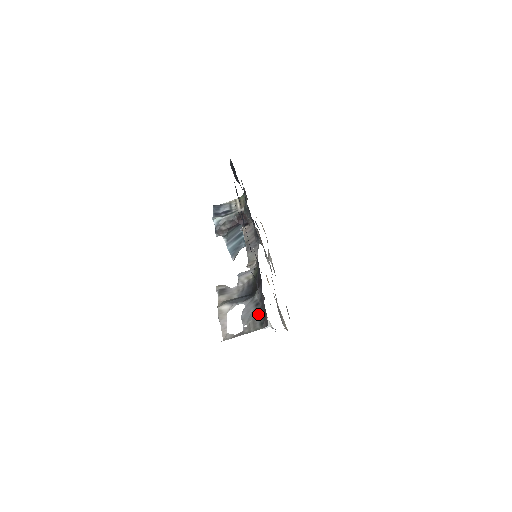
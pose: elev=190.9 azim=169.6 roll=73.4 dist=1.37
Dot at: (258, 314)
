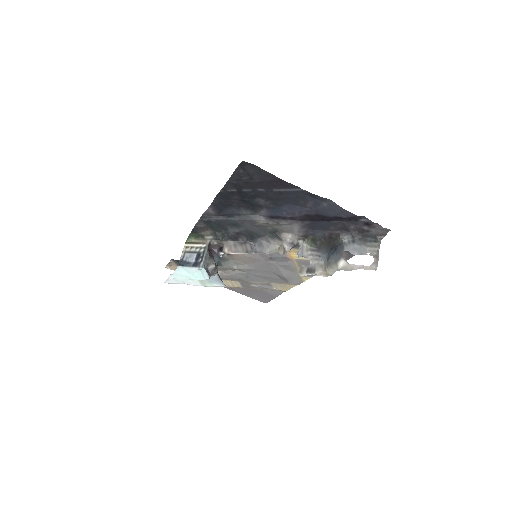
Dot at: (365, 242)
